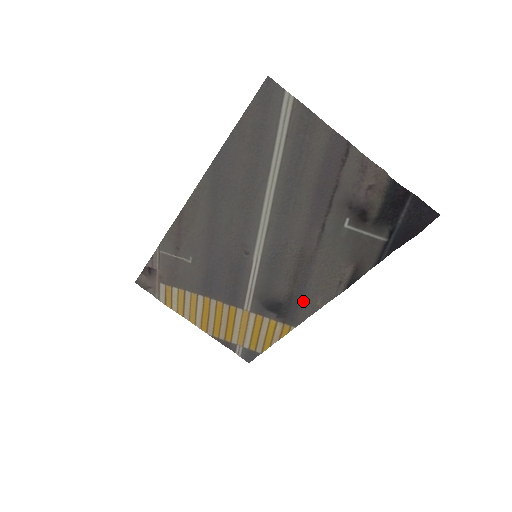
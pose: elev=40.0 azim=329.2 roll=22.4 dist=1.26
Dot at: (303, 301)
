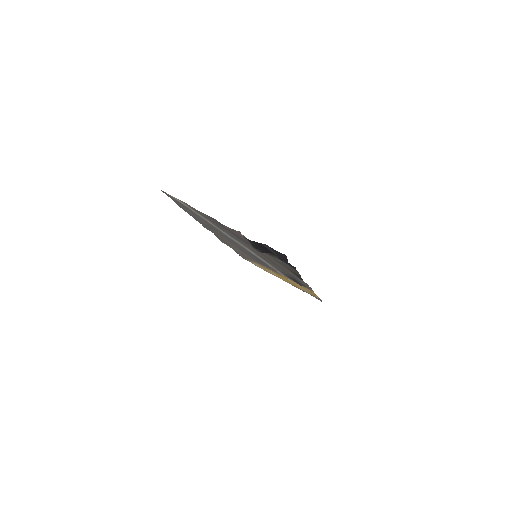
Dot at: (299, 280)
